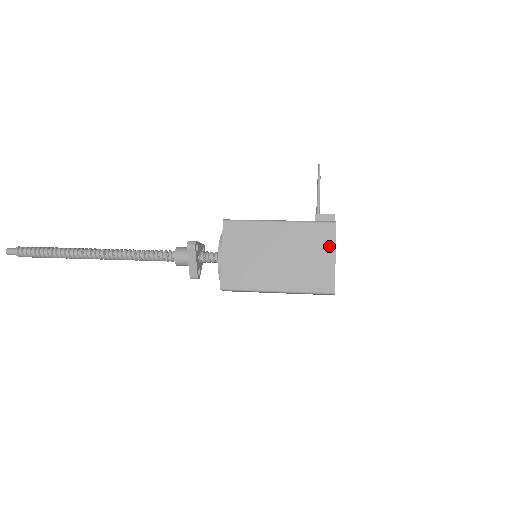
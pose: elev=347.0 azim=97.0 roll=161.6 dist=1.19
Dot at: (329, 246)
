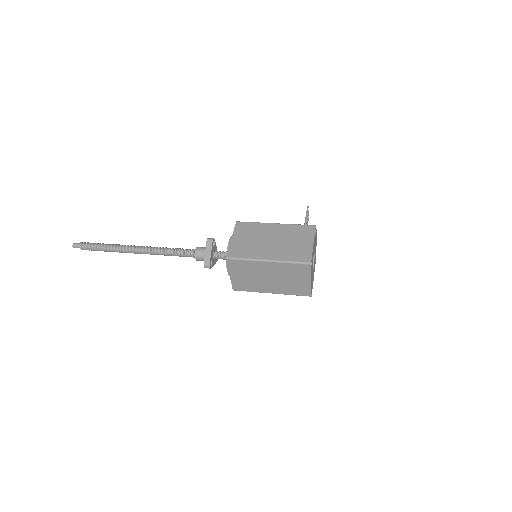
Dot at: (309, 237)
